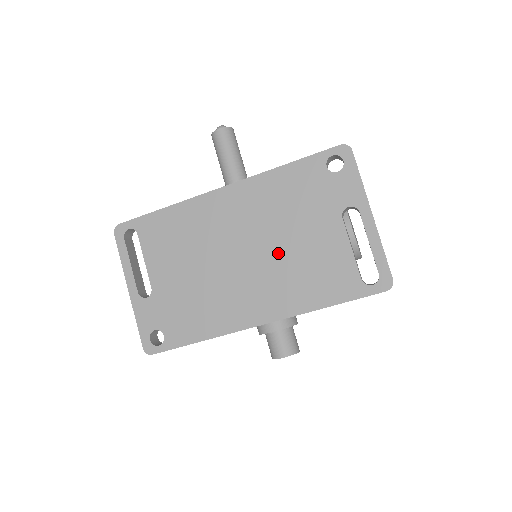
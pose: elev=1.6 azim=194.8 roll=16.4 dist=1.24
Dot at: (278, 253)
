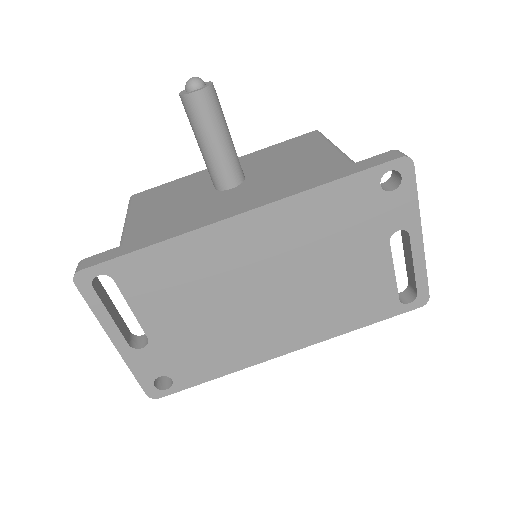
Dot at: (312, 285)
